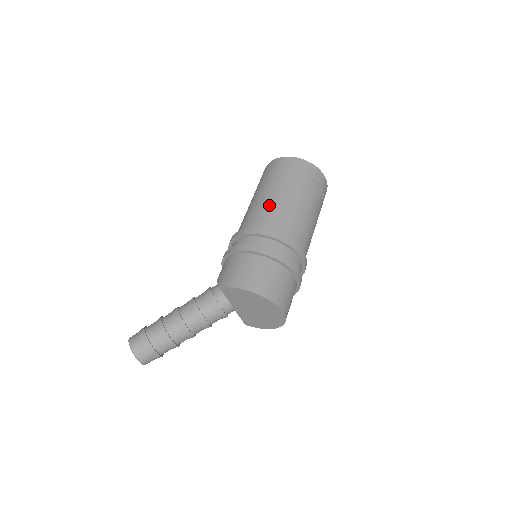
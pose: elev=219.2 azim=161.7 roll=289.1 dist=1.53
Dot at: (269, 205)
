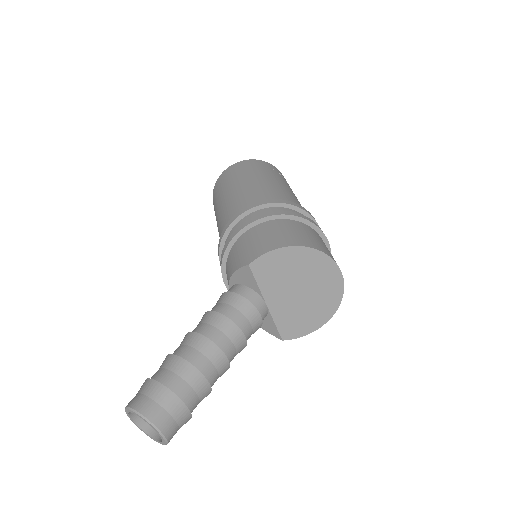
Dot at: (250, 189)
